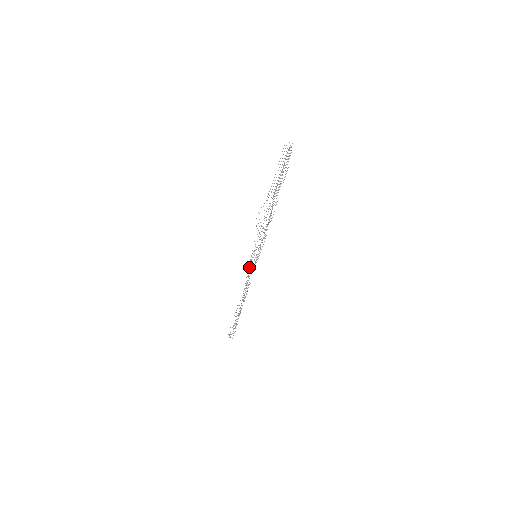
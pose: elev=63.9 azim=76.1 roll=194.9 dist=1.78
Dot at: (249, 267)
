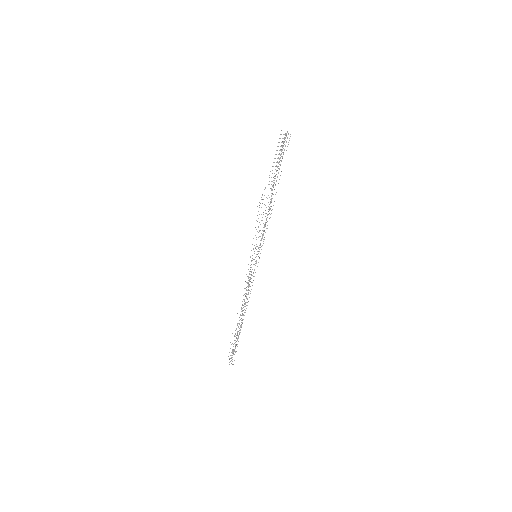
Dot at: occluded
